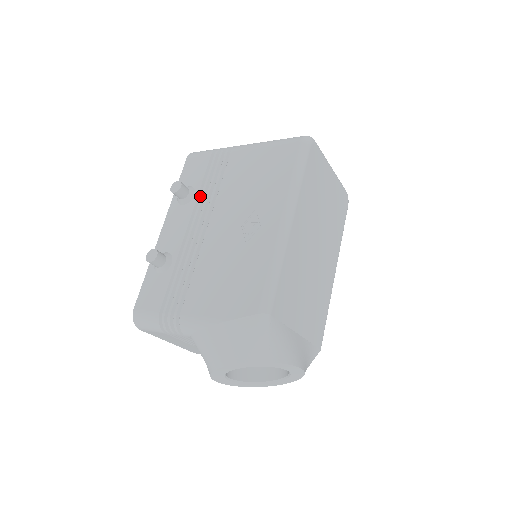
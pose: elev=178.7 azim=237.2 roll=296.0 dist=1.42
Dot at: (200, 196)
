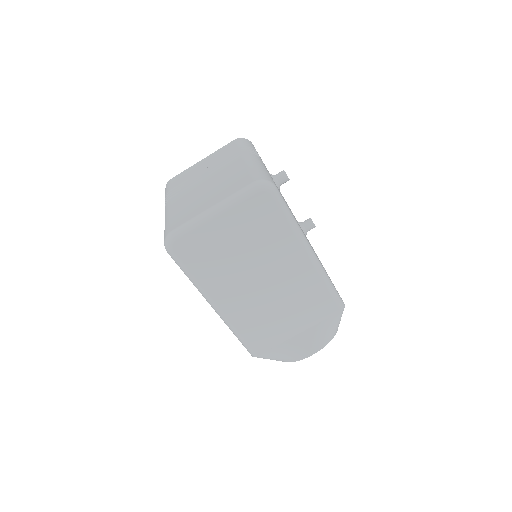
Dot at: occluded
